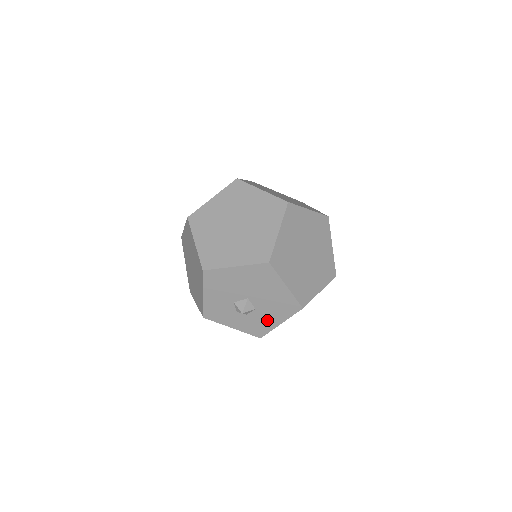
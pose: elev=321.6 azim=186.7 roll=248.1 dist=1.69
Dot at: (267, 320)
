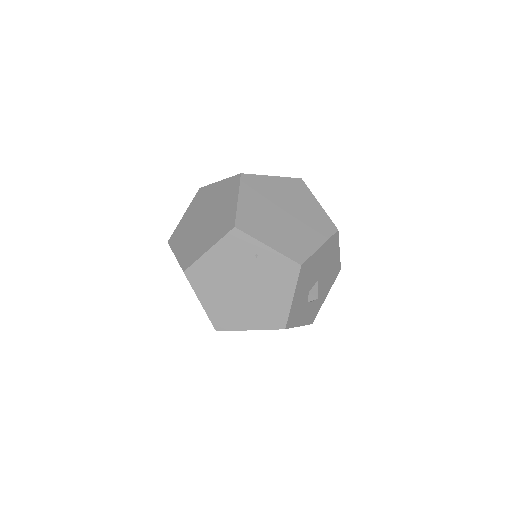
Dot at: (321, 298)
